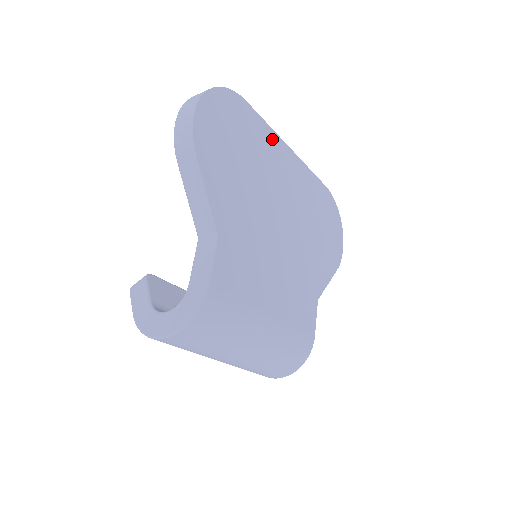
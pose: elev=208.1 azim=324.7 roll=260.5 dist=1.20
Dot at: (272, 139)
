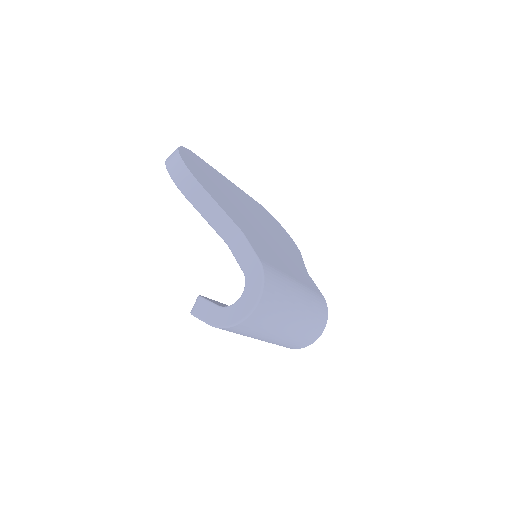
Dot at: (220, 176)
